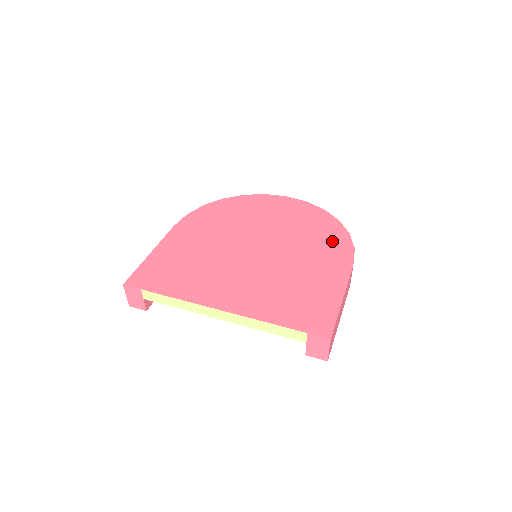
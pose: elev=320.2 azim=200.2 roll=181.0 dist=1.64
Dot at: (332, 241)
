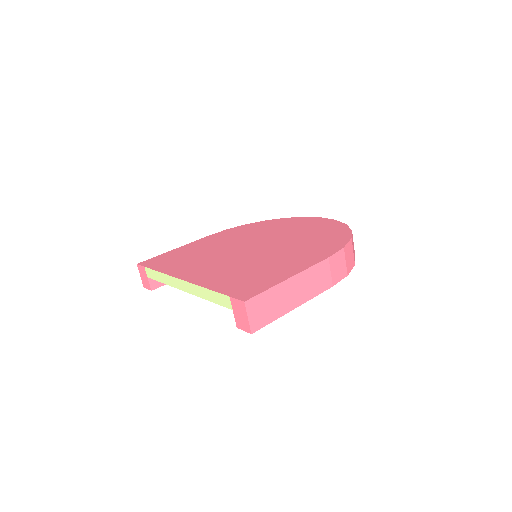
Dot at: (327, 243)
